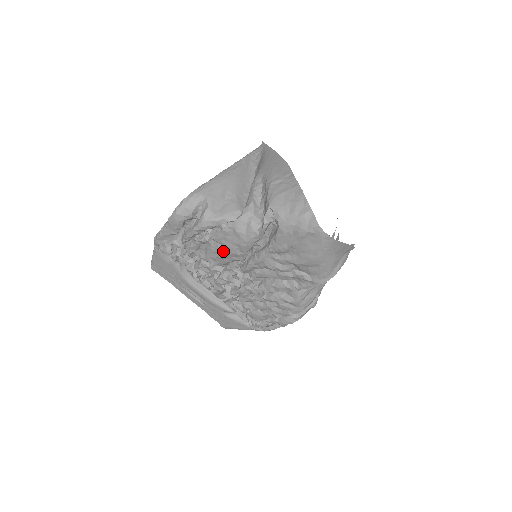
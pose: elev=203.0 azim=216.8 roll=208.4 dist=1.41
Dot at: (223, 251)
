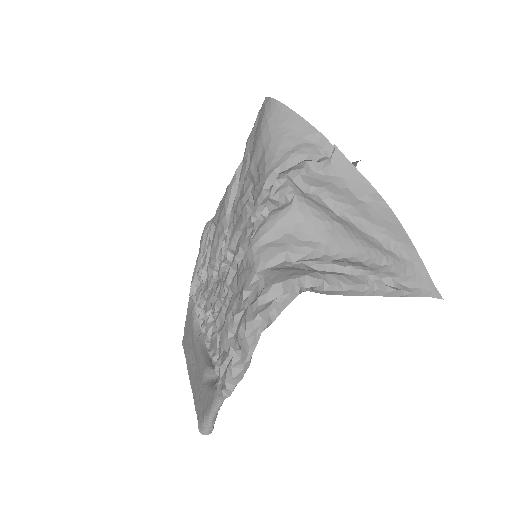
Dot at: (215, 230)
